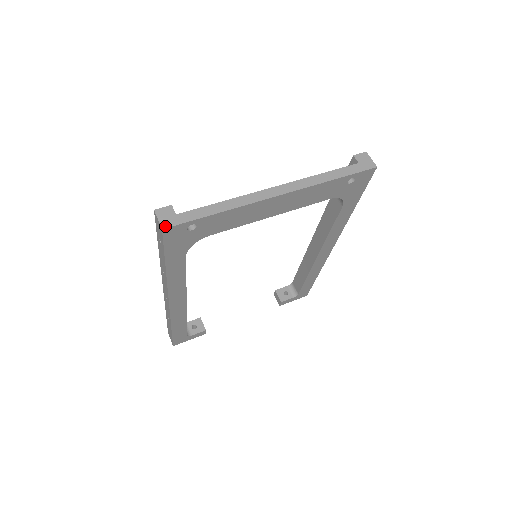
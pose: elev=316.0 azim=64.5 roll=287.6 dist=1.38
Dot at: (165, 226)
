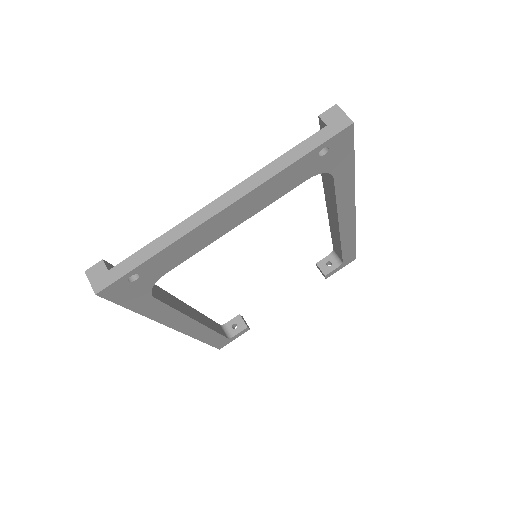
Dot at: (98, 289)
